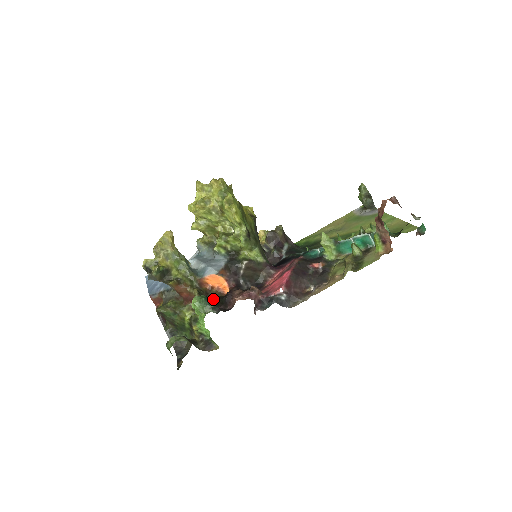
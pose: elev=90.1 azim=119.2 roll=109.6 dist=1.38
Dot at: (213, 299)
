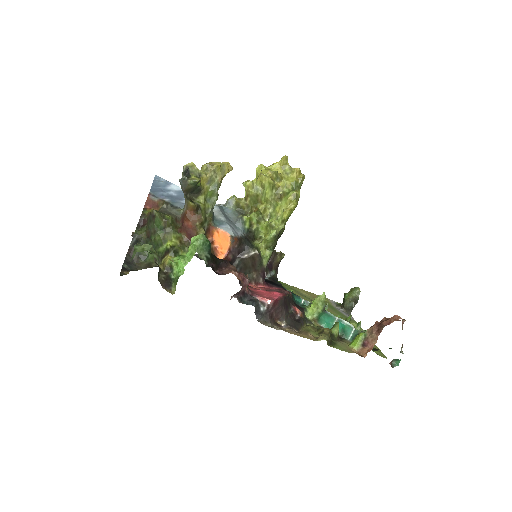
Dot at: occluded
